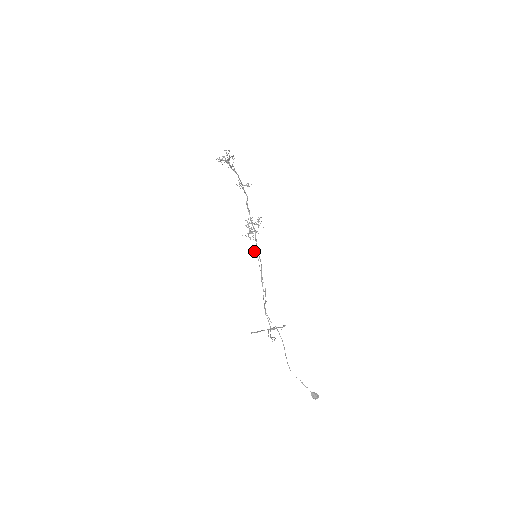
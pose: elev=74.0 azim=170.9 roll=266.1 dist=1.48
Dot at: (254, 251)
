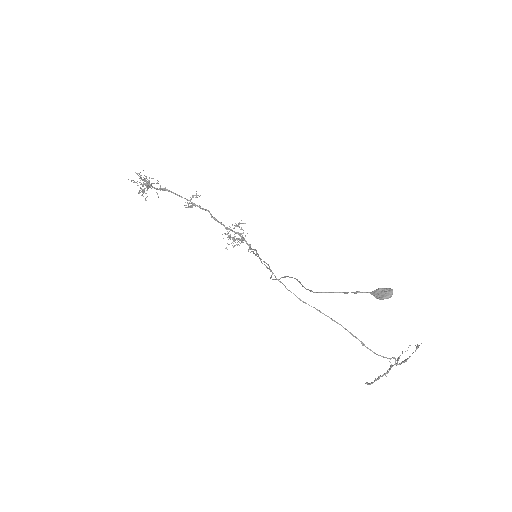
Dot at: (248, 251)
